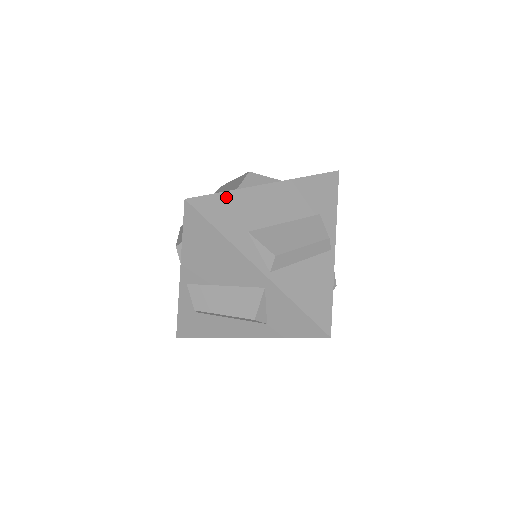
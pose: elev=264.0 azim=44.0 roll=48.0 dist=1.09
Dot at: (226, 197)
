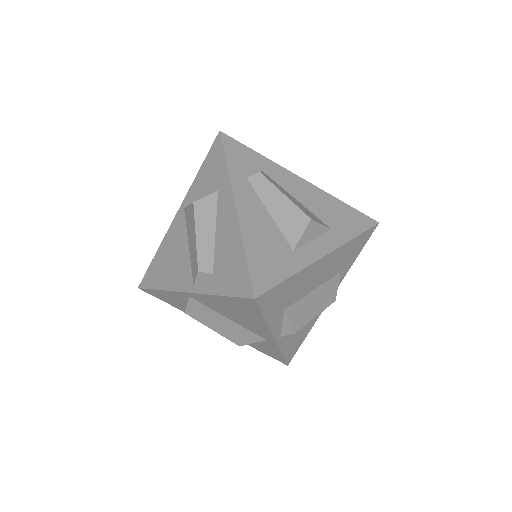
Dot at: (287, 283)
